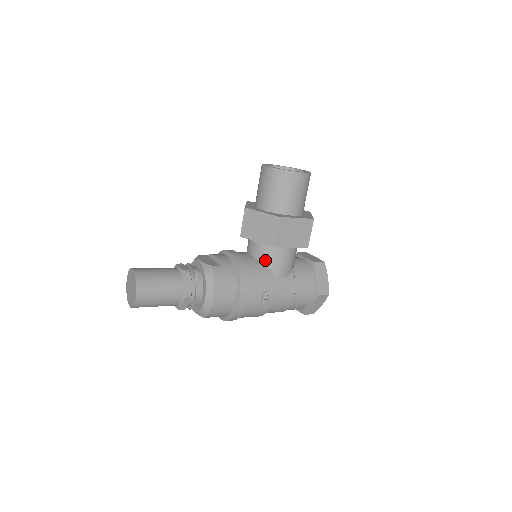
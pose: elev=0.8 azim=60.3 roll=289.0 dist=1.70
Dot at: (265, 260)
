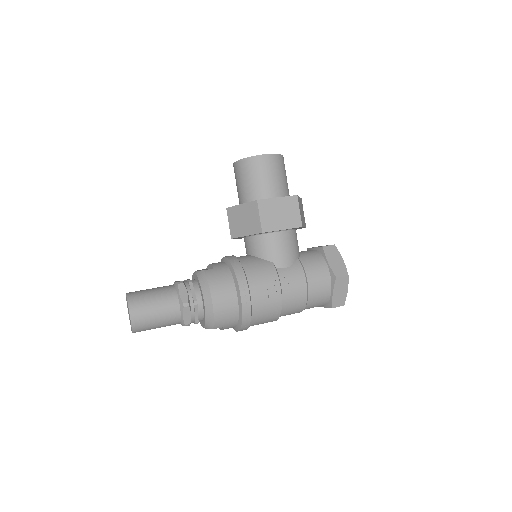
Dot at: (262, 253)
